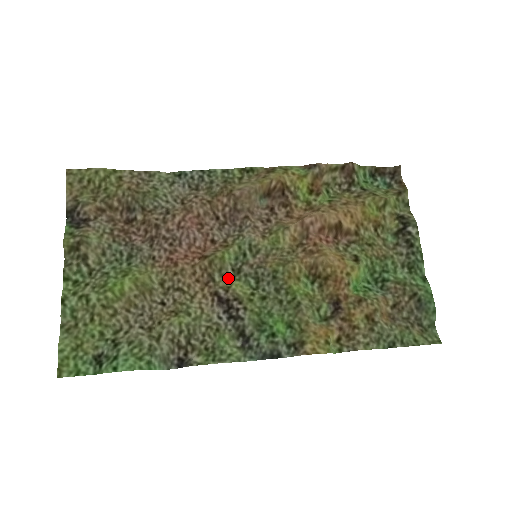
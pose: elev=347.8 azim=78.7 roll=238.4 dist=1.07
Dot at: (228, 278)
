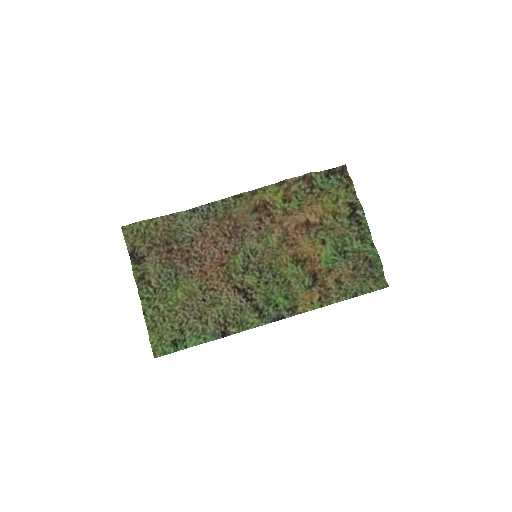
Dot at: (241, 275)
